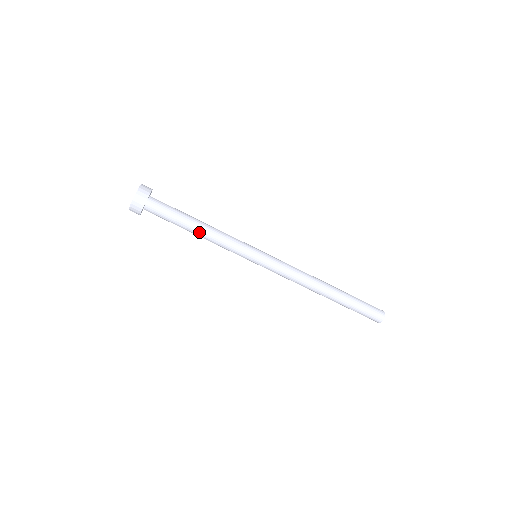
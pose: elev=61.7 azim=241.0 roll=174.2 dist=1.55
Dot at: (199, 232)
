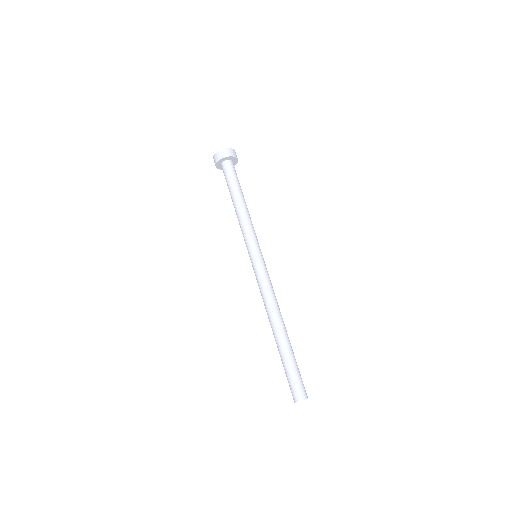
Dot at: (239, 203)
